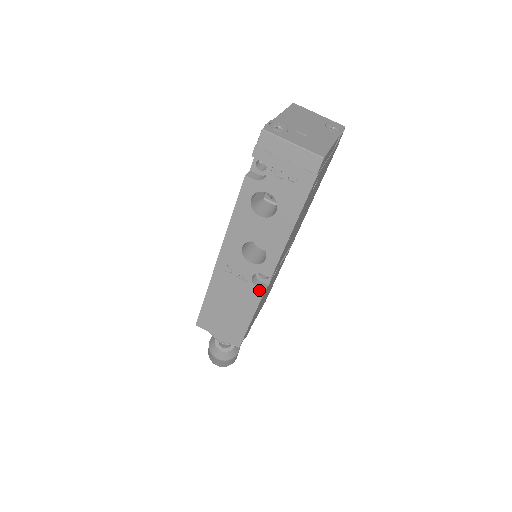
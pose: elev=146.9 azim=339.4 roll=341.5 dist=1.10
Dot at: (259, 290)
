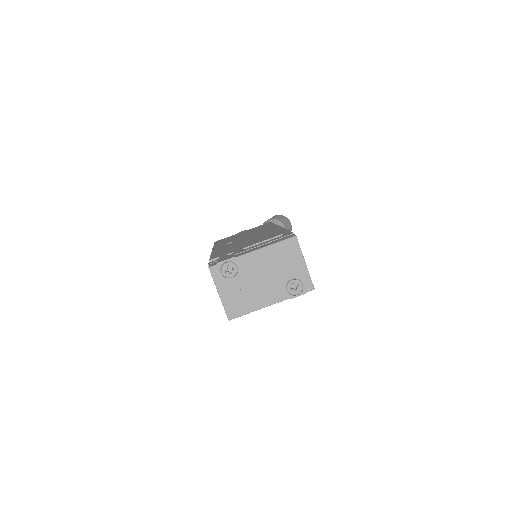
Dot at: occluded
